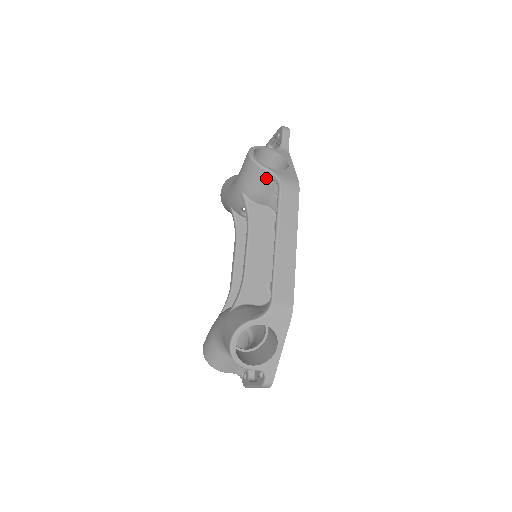
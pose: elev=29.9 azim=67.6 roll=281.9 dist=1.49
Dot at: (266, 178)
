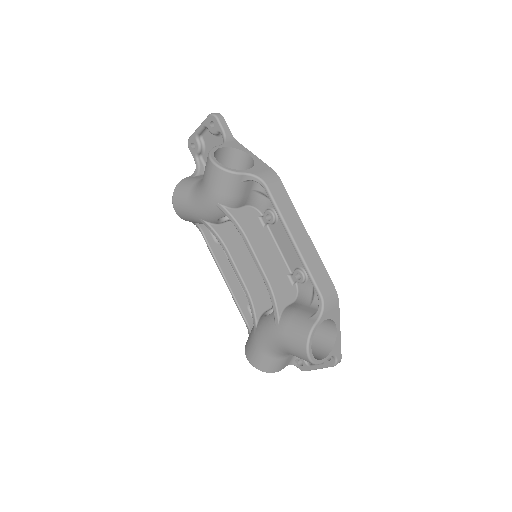
Dot at: (244, 182)
